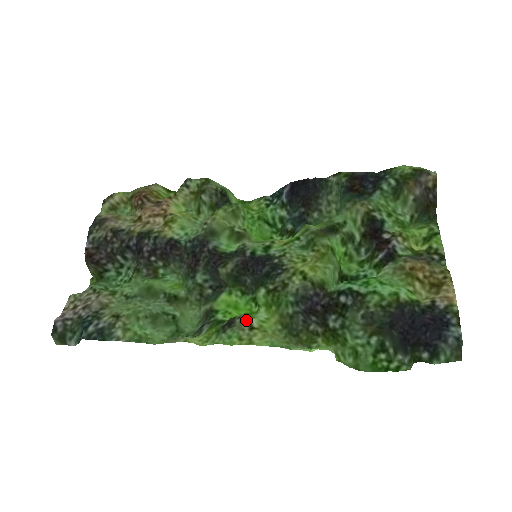
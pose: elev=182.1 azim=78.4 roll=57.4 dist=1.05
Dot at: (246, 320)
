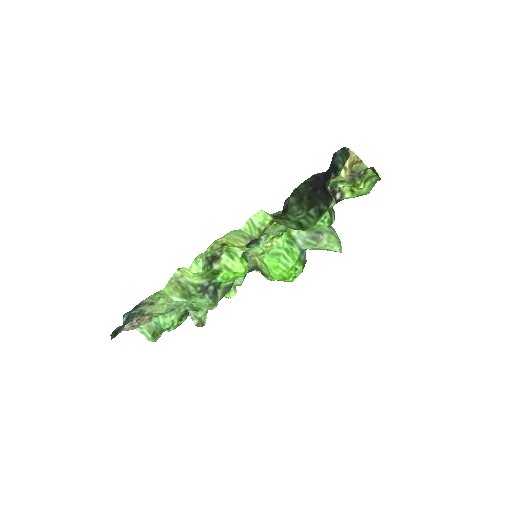
Dot at: (222, 247)
